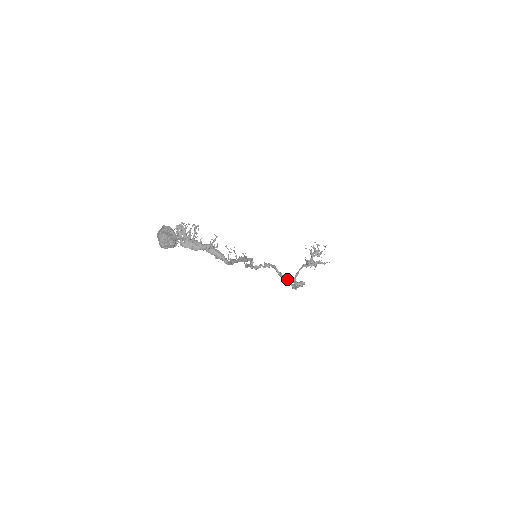
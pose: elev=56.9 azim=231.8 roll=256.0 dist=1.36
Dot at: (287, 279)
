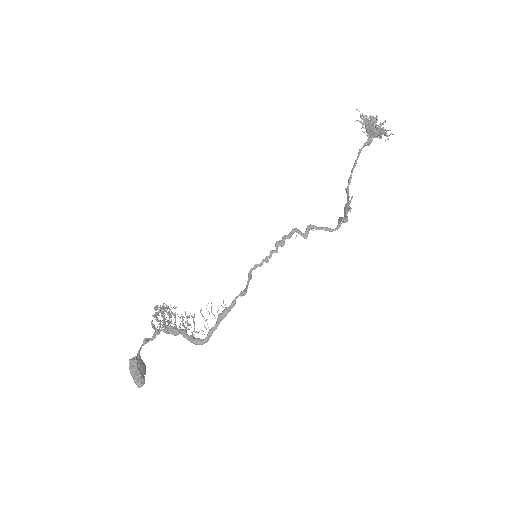
Dot at: (321, 228)
